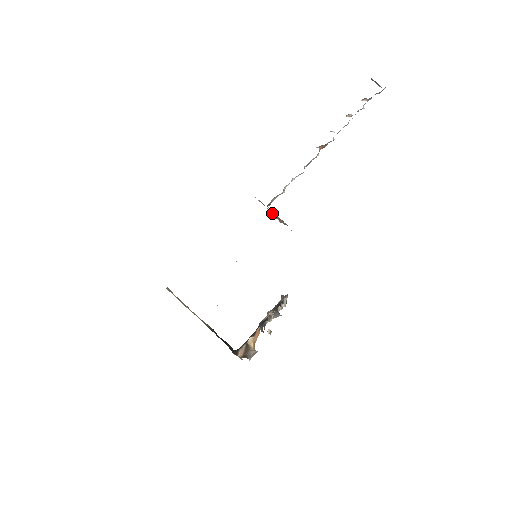
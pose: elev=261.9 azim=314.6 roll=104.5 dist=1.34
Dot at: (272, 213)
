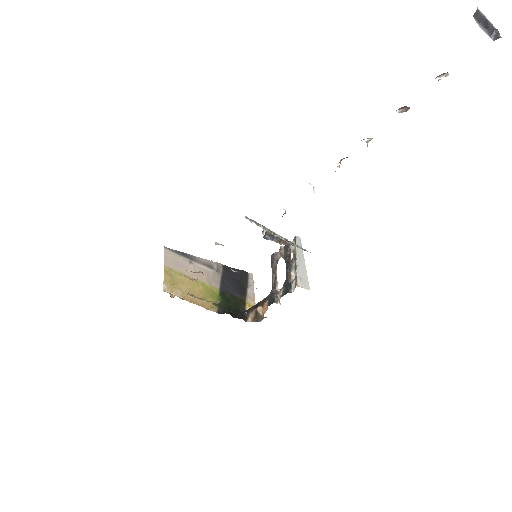
Dot at: (270, 236)
